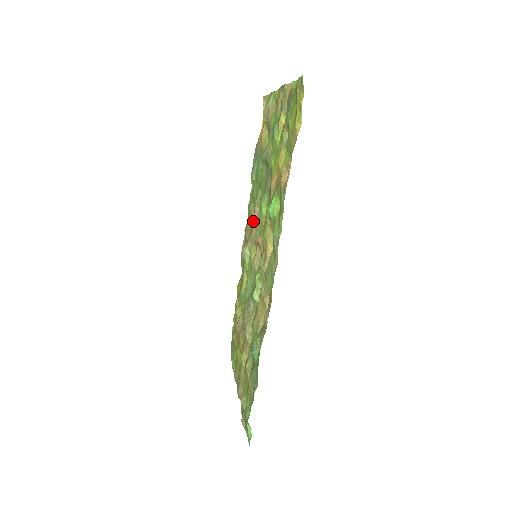
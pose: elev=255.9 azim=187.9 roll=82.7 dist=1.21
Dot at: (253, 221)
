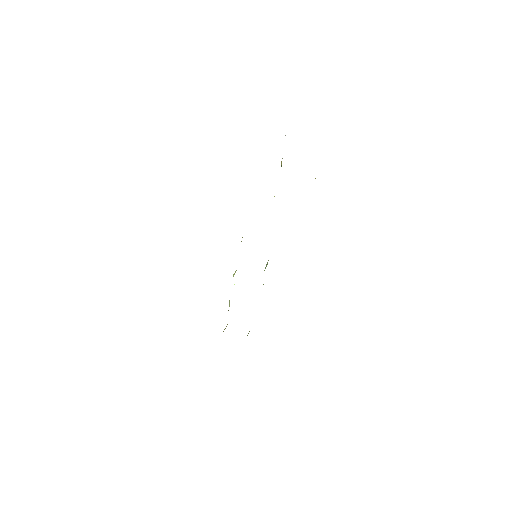
Dot at: occluded
